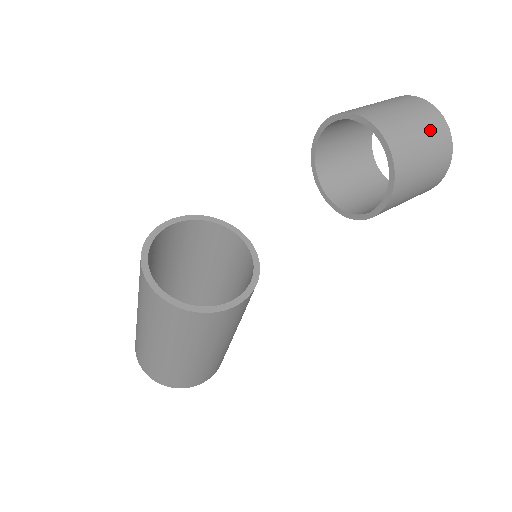
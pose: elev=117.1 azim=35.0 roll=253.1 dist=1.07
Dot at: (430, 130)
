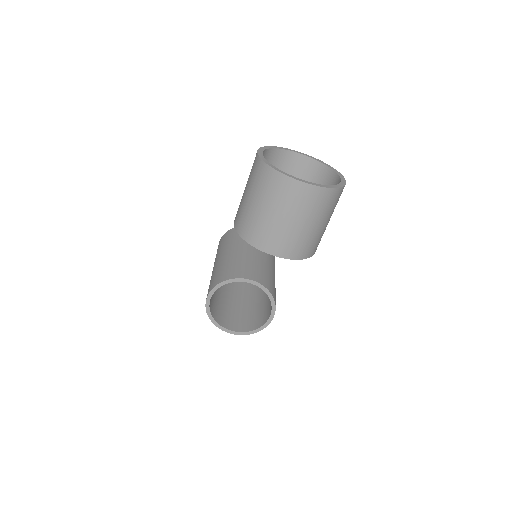
Dot at: (315, 212)
